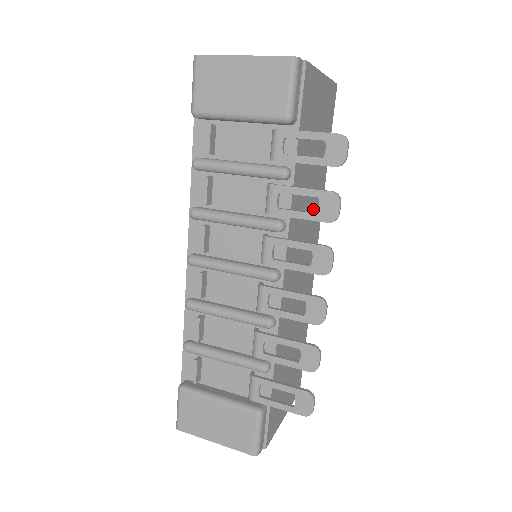
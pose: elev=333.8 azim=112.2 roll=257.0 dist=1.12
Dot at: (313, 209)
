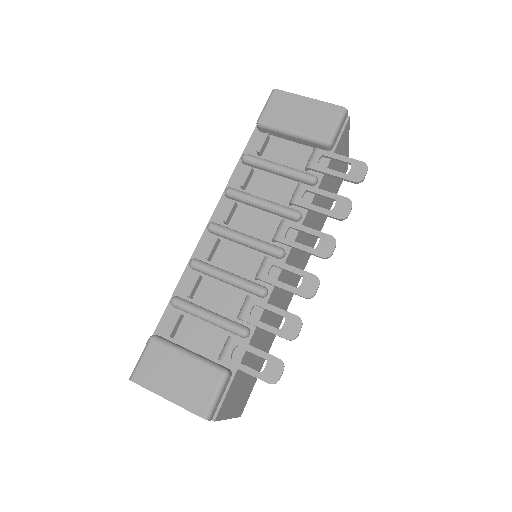
Dot at: (311, 239)
